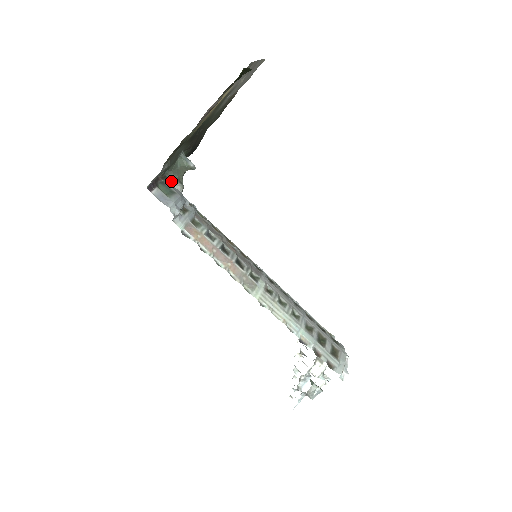
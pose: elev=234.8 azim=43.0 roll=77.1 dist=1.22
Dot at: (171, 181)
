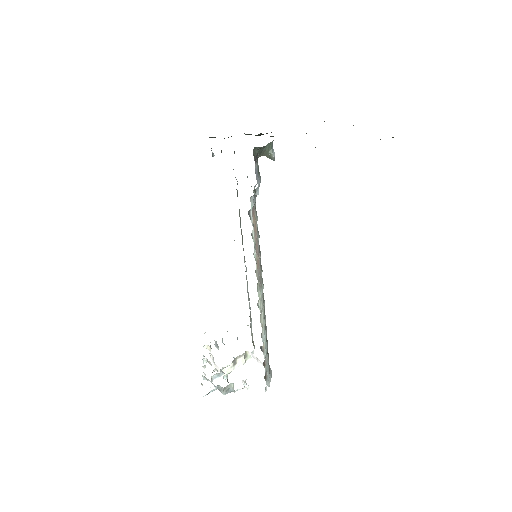
Dot at: occluded
